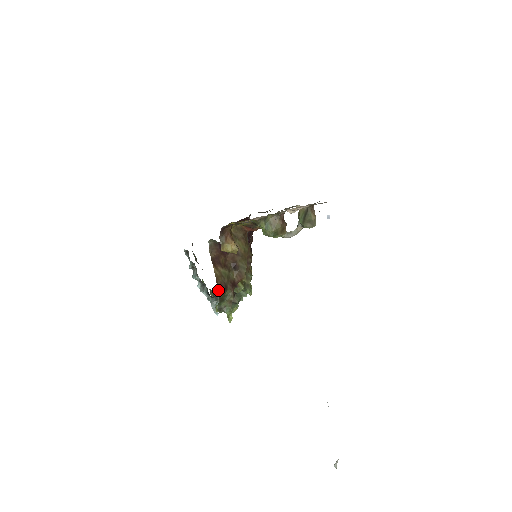
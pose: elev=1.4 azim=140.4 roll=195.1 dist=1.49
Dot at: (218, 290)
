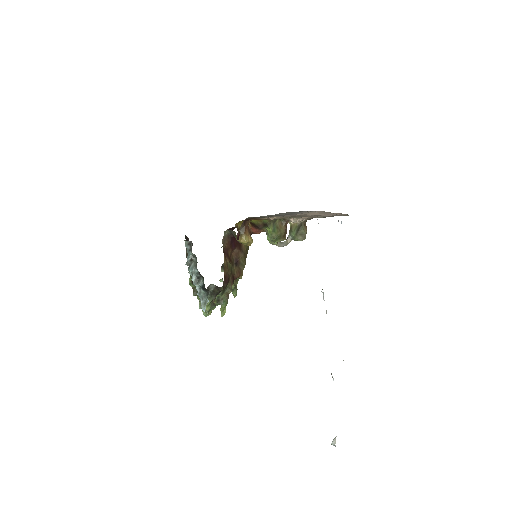
Dot at: occluded
